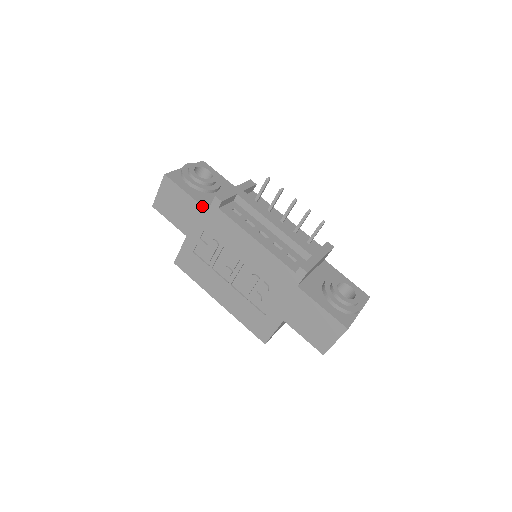
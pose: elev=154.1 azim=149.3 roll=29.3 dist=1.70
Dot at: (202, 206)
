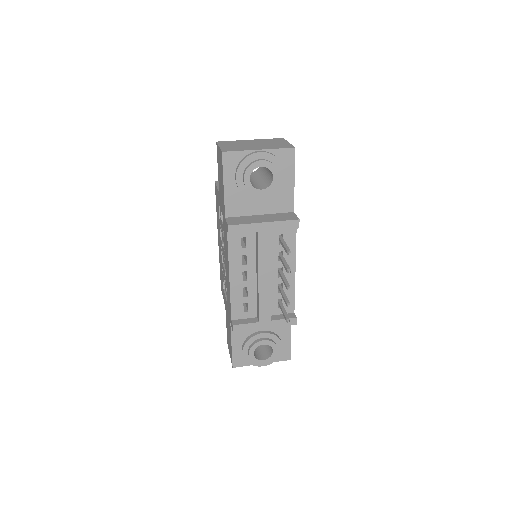
Dot at: (225, 210)
